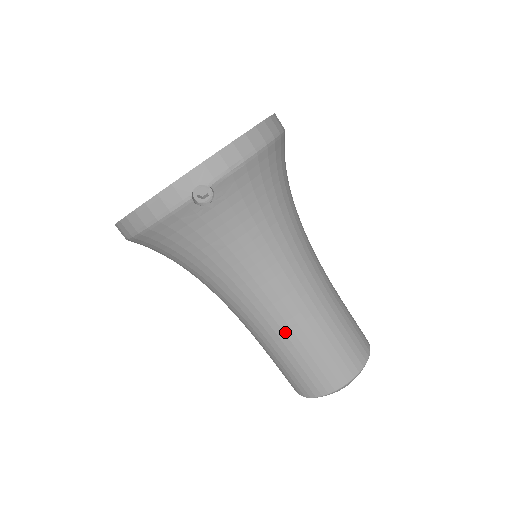
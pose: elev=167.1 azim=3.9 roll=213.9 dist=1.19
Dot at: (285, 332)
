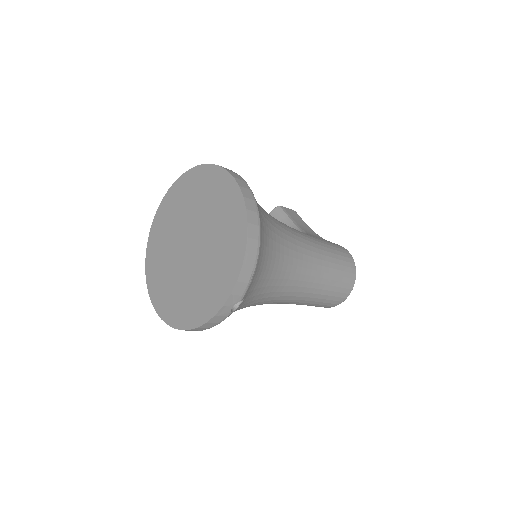
Dot at: (304, 300)
